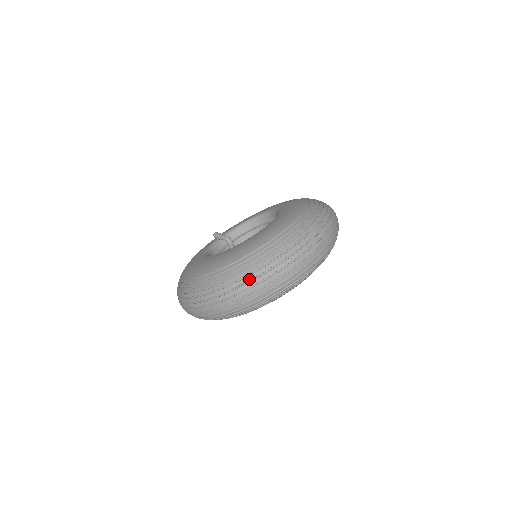
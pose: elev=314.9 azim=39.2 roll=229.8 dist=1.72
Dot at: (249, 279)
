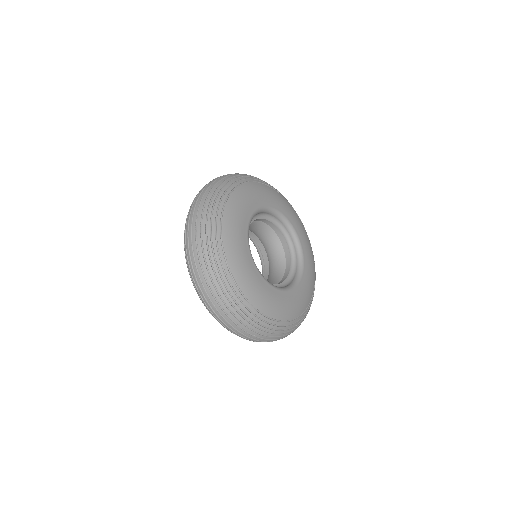
Dot at: occluded
